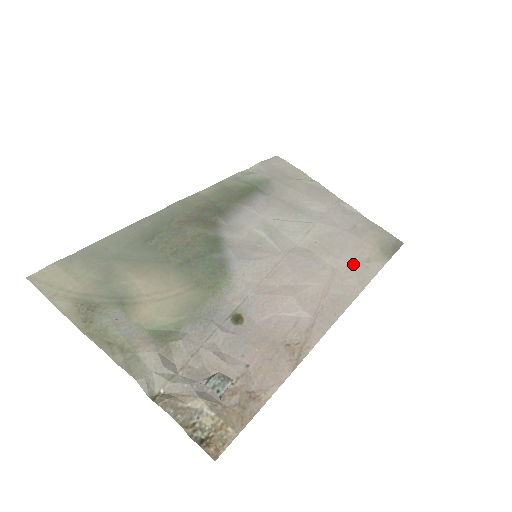
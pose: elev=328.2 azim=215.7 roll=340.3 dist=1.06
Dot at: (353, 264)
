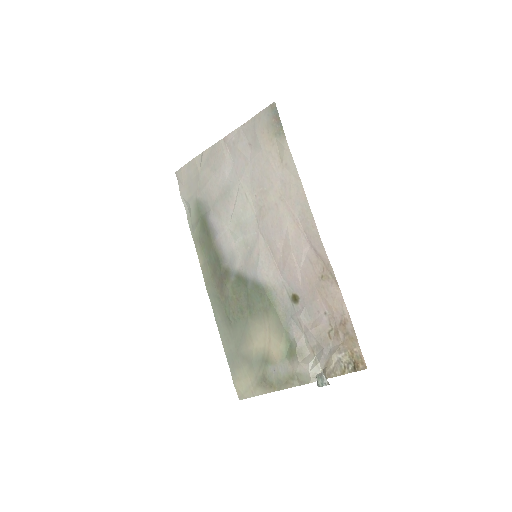
Dot at: (280, 177)
